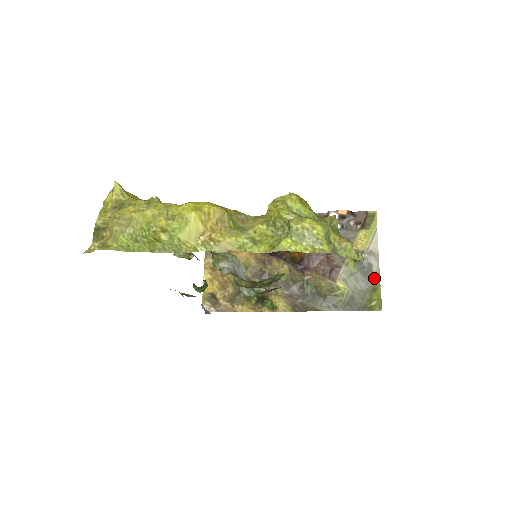
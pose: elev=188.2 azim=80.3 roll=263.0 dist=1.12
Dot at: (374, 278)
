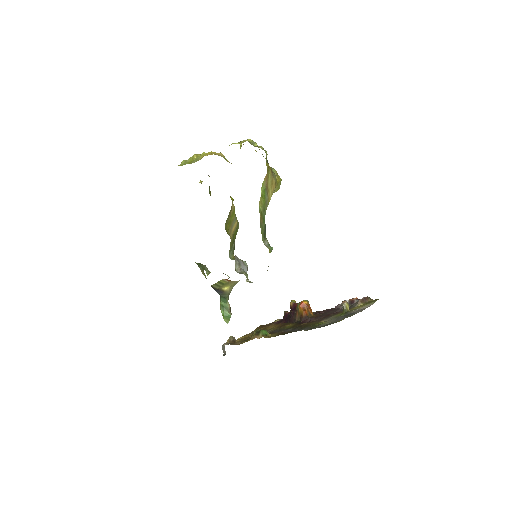
Dot at: (352, 315)
